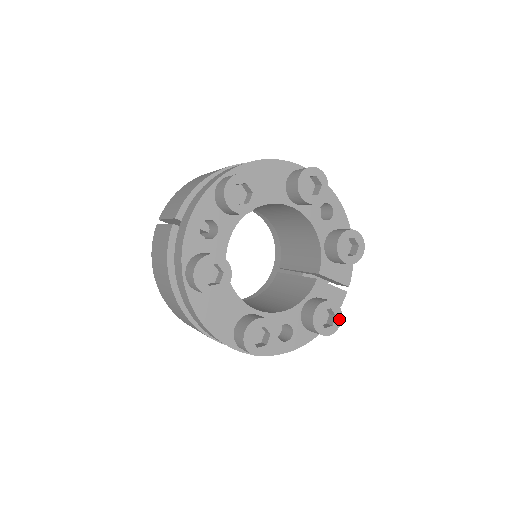
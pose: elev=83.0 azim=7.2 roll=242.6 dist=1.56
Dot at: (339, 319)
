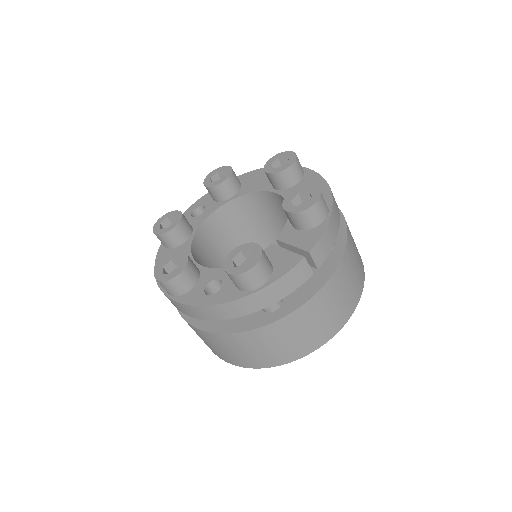
Dot at: (256, 260)
